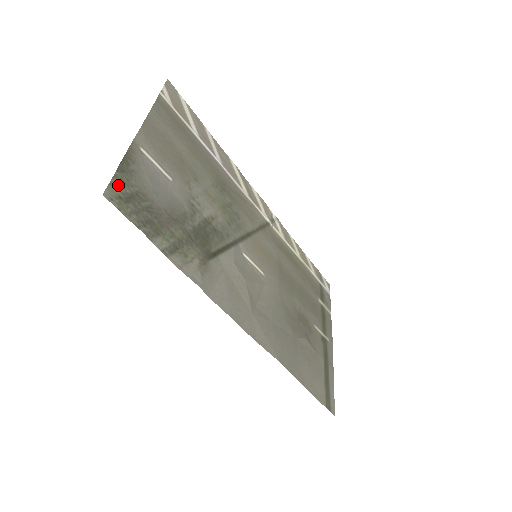
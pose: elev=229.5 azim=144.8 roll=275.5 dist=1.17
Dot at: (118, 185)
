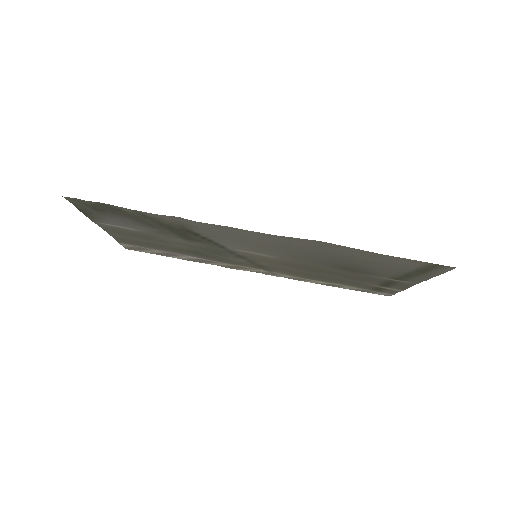
Dot at: (77, 204)
